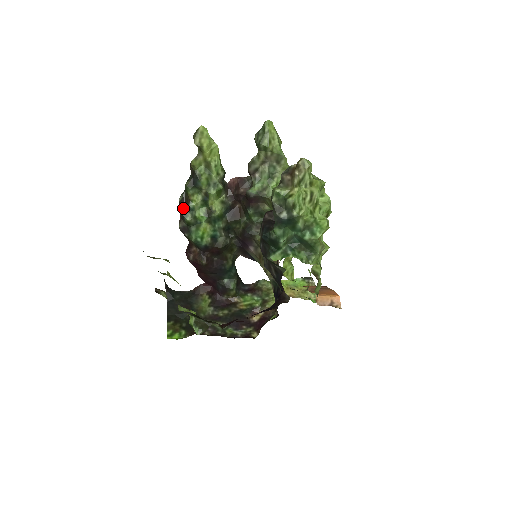
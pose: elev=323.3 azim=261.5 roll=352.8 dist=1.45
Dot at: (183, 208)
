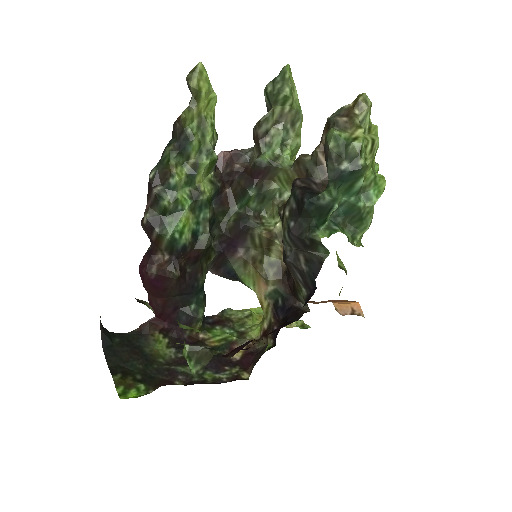
Dot at: (158, 187)
